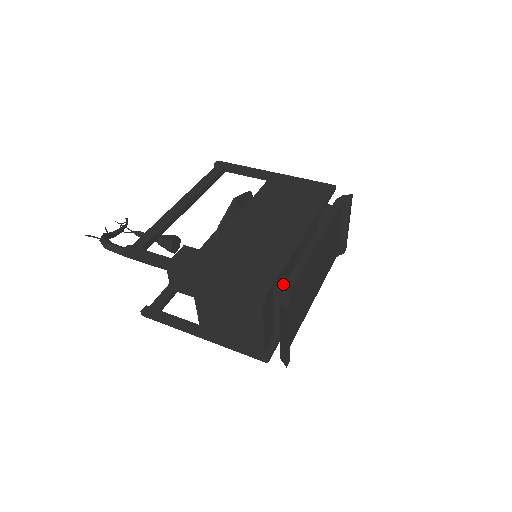
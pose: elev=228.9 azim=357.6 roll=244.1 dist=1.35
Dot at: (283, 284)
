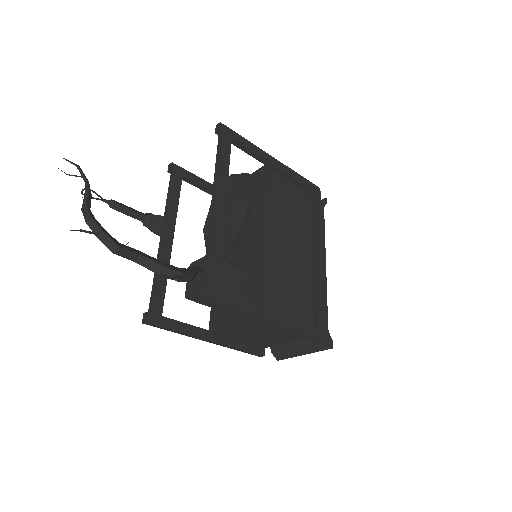
Dot at: occluded
